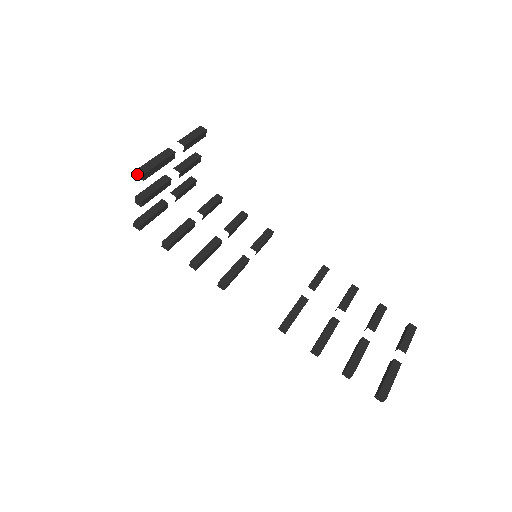
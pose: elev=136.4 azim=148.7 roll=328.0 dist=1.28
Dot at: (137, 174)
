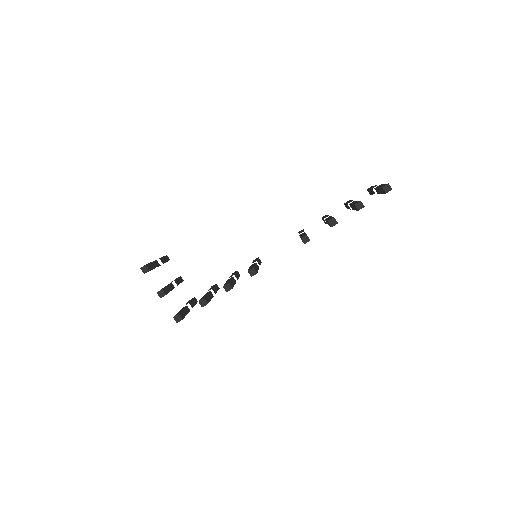
Dot at: (143, 272)
